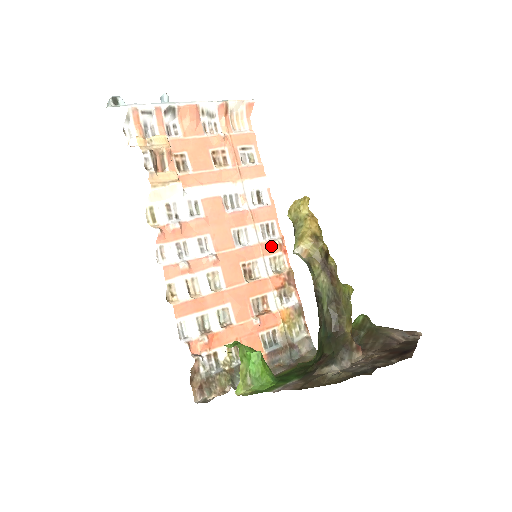
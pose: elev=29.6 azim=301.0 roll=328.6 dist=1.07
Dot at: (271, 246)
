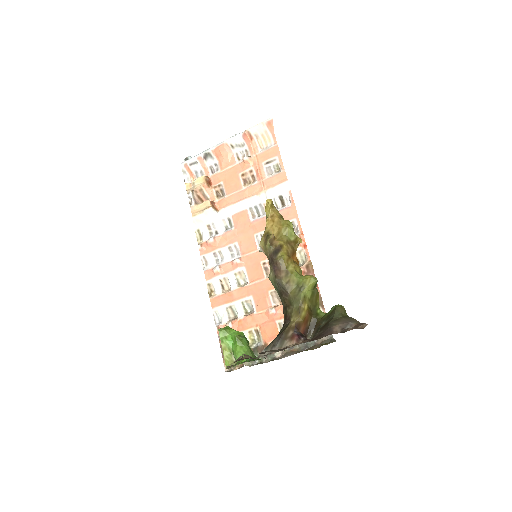
Dot at: occluded
